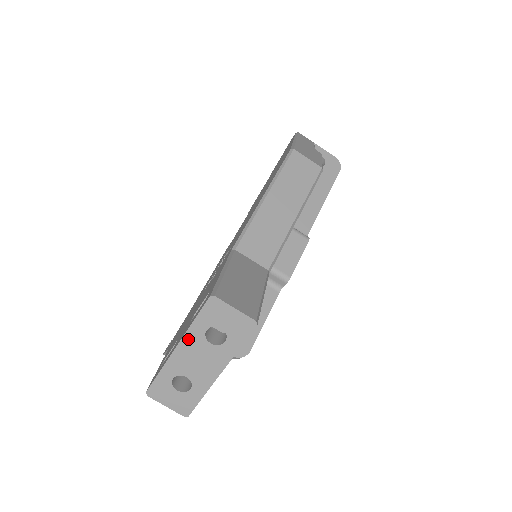
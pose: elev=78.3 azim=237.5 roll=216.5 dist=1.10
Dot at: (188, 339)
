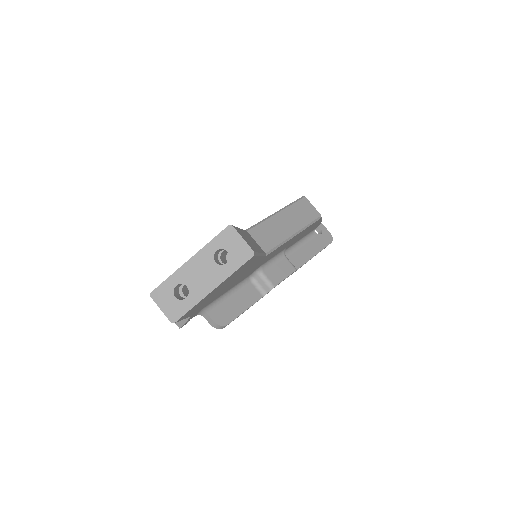
Dot at: (201, 255)
